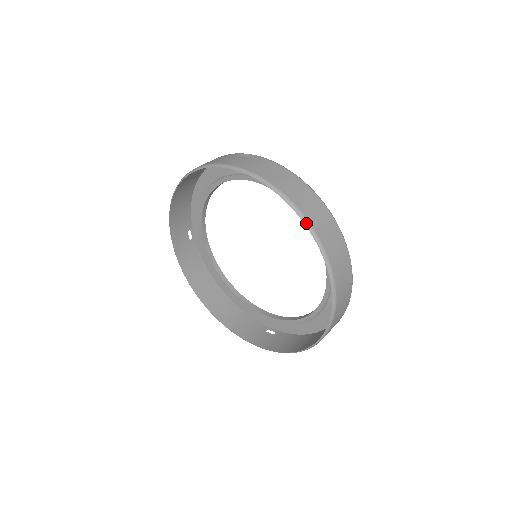
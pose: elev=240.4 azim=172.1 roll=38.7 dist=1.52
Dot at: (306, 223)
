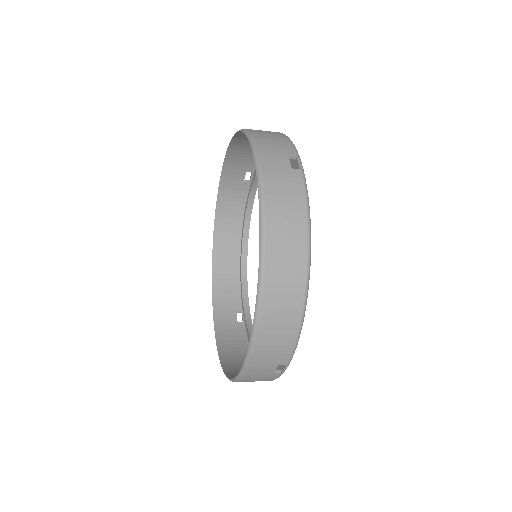
Dot at: (258, 293)
